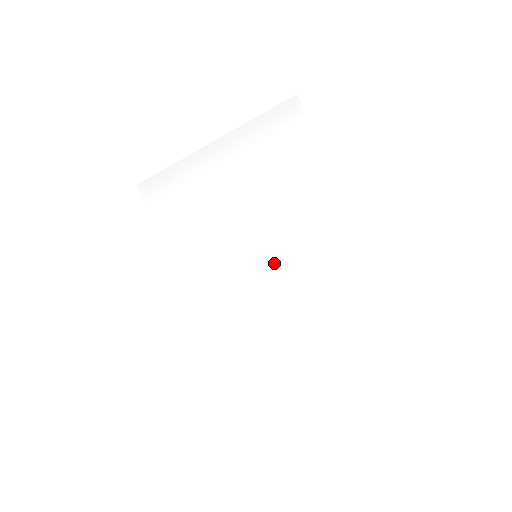
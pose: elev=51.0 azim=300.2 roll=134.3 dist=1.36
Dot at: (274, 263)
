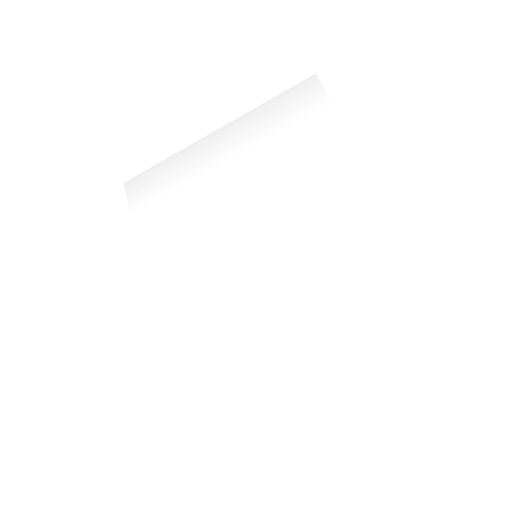
Dot at: (279, 264)
